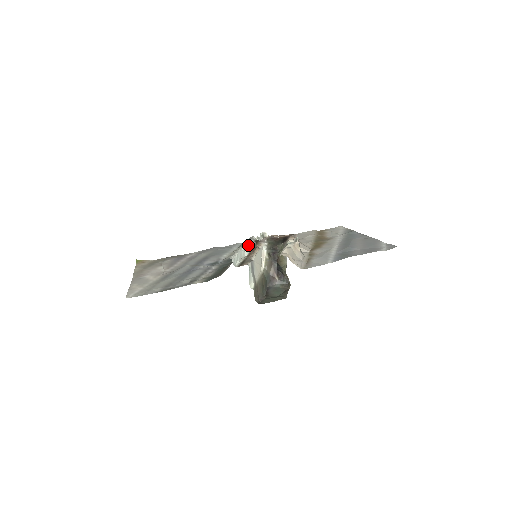
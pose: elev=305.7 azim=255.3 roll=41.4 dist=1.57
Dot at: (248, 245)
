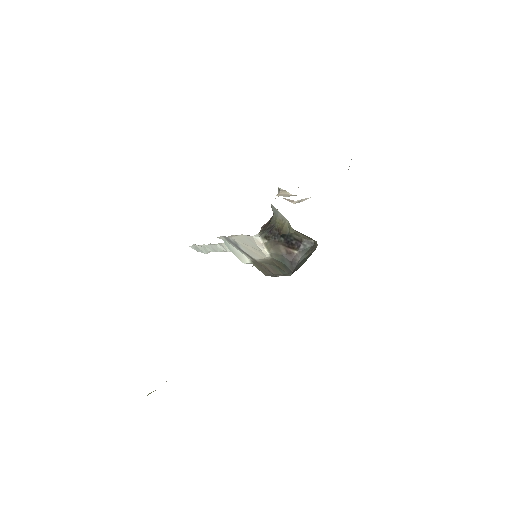
Dot at: occluded
